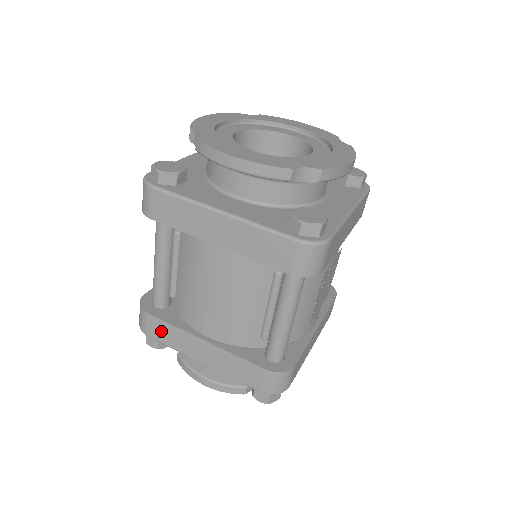
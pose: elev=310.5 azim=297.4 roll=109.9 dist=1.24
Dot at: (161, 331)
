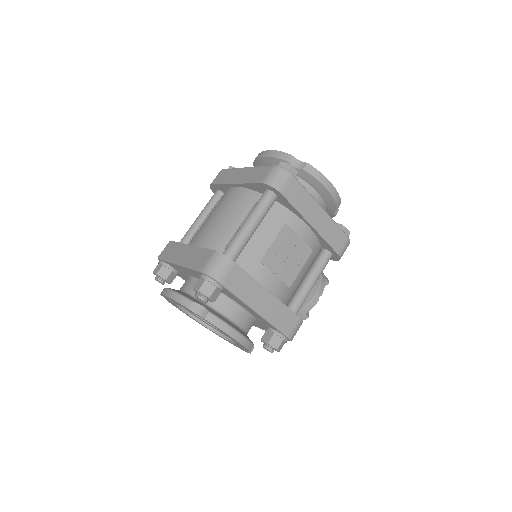
Dot at: (170, 250)
